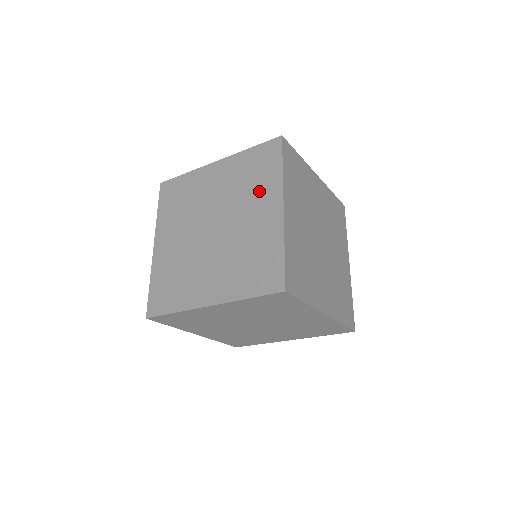
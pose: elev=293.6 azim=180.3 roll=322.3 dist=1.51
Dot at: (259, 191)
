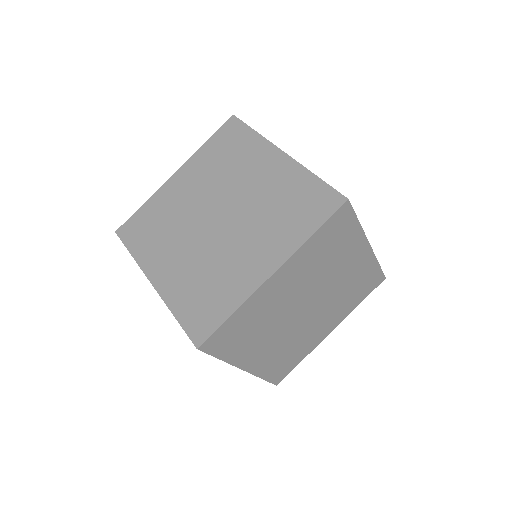
Dot at: (246, 159)
